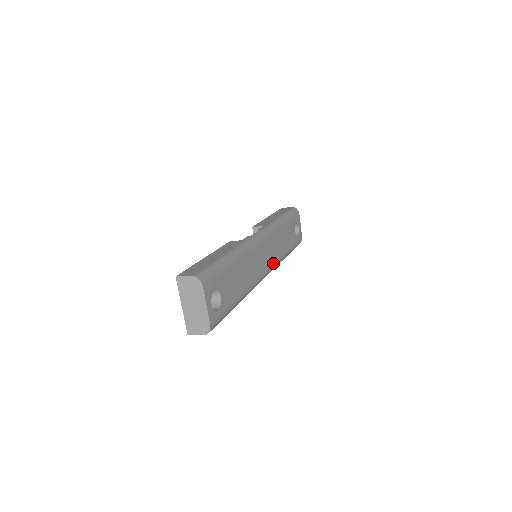
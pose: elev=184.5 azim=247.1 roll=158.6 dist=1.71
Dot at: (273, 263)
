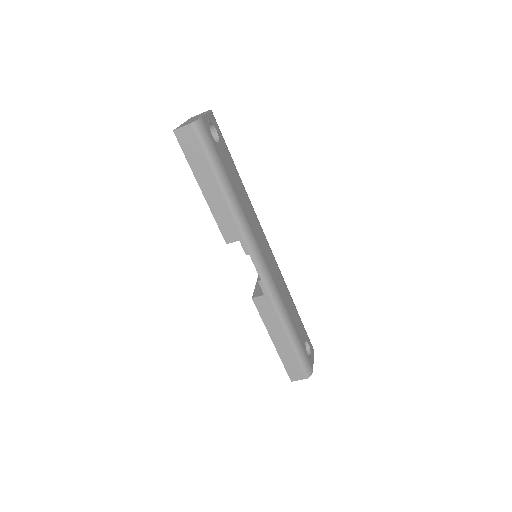
Dot at: (272, 277)
